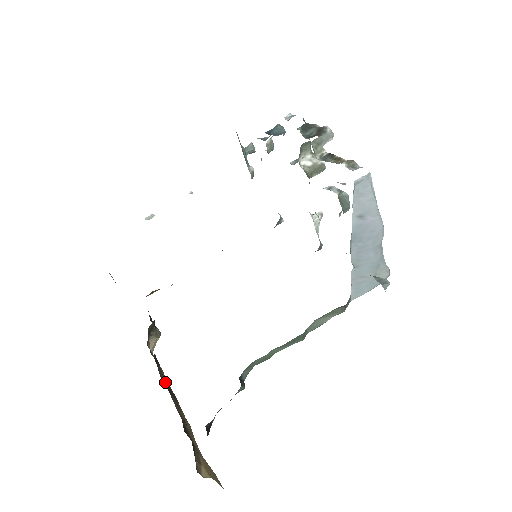
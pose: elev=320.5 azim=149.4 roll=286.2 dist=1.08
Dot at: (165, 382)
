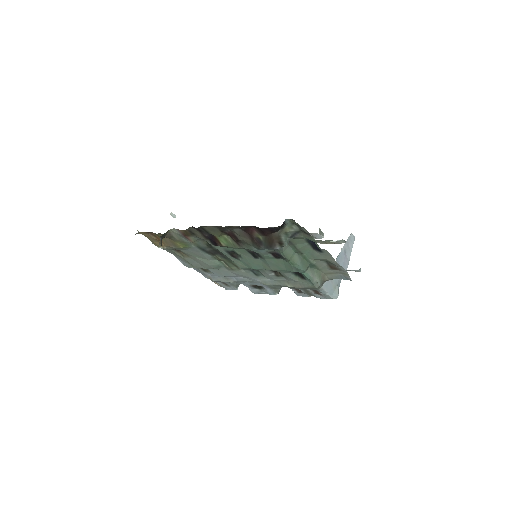
Dot at: occluded
